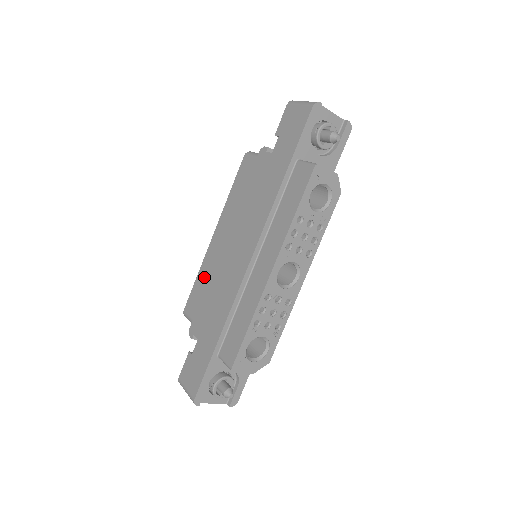
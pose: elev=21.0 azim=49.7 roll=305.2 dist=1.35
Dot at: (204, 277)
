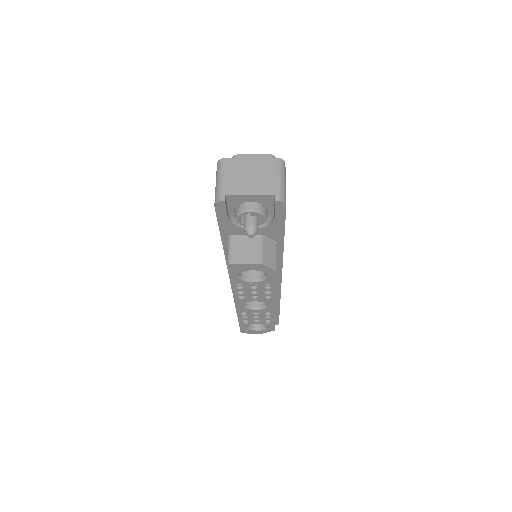
Dot at: occluded
